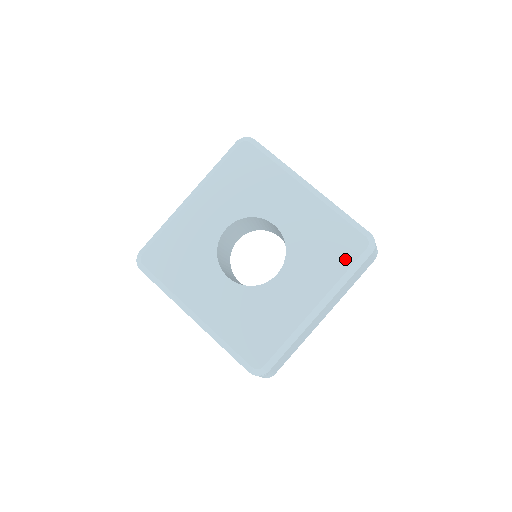
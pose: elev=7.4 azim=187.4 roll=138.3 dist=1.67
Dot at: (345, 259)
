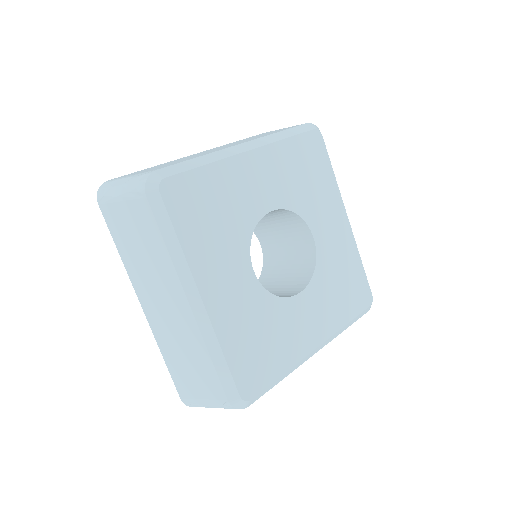
Dot at: (353, 308)
